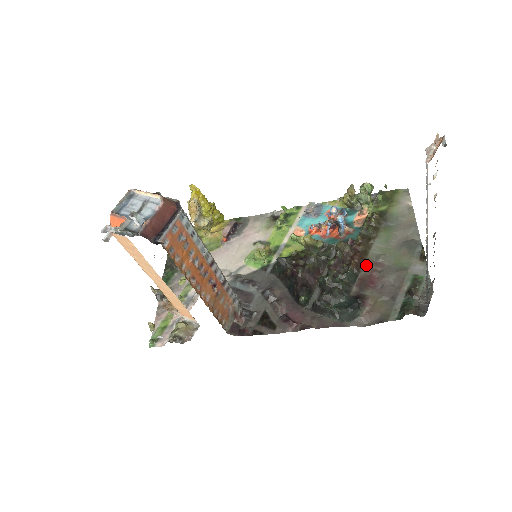
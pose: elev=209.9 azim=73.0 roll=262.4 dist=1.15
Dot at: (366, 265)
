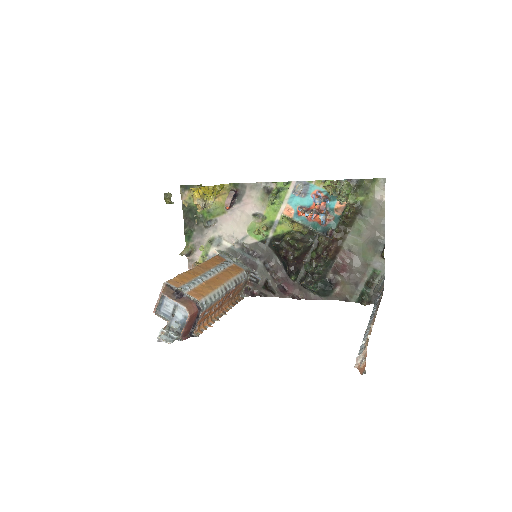
Dot at: (340, 254)
